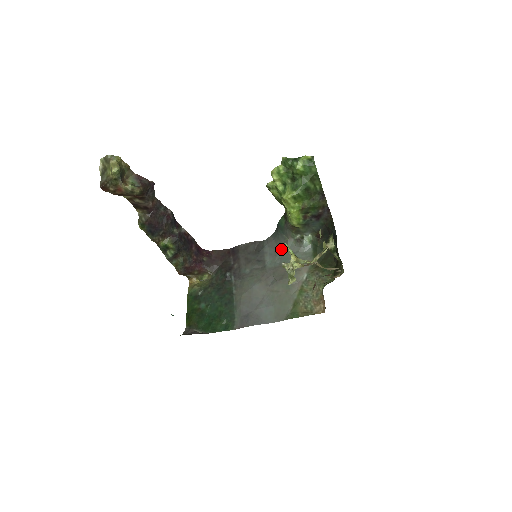
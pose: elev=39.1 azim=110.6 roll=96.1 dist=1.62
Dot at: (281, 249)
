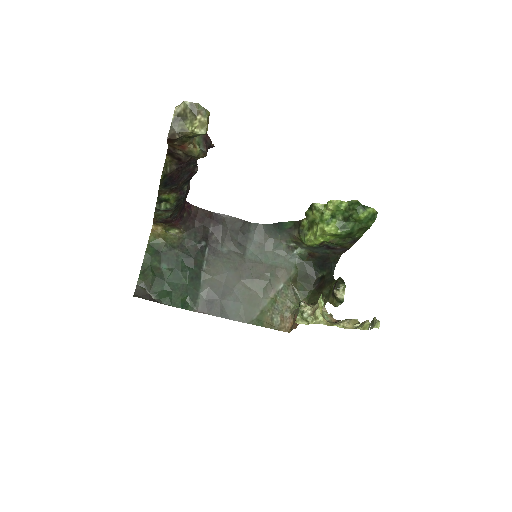
Dot at: (267, 244)
